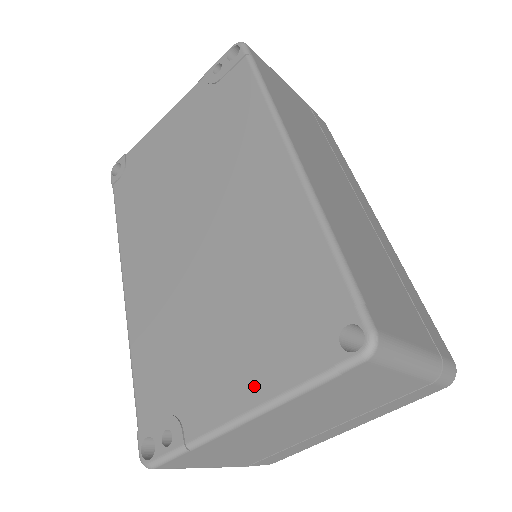
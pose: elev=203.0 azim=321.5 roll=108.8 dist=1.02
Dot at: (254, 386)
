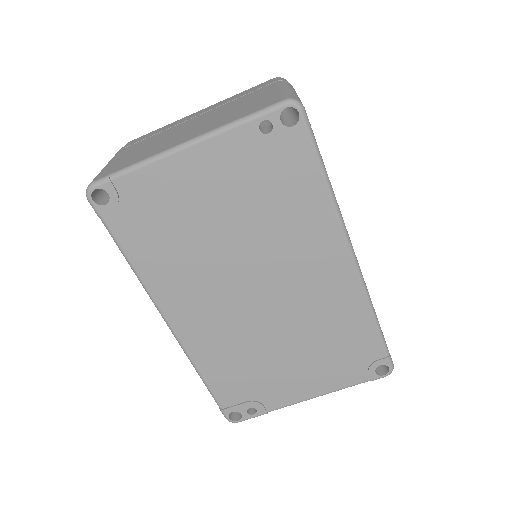
Dot at: (318, 387)
